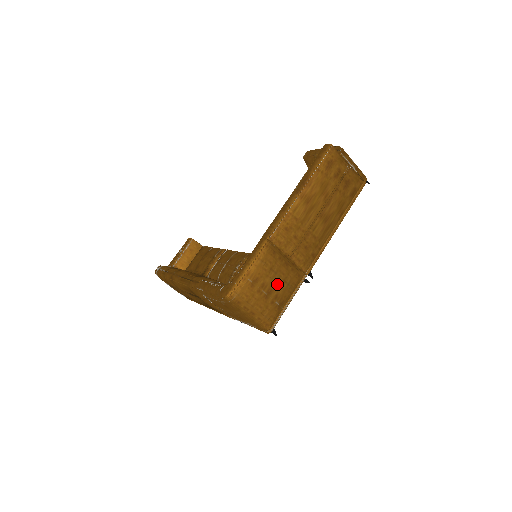
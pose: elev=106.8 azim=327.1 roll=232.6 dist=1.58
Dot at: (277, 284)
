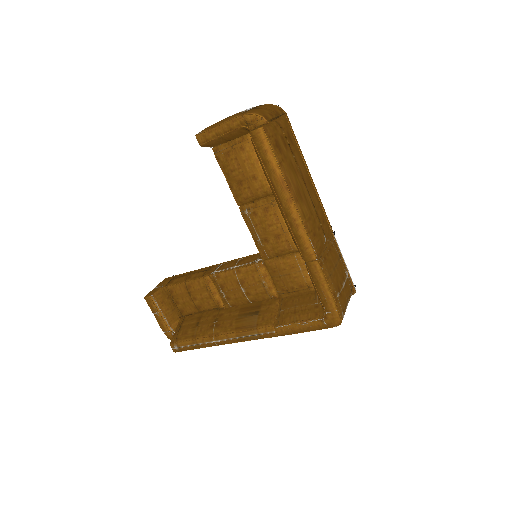
Dot at: (340, 269)
